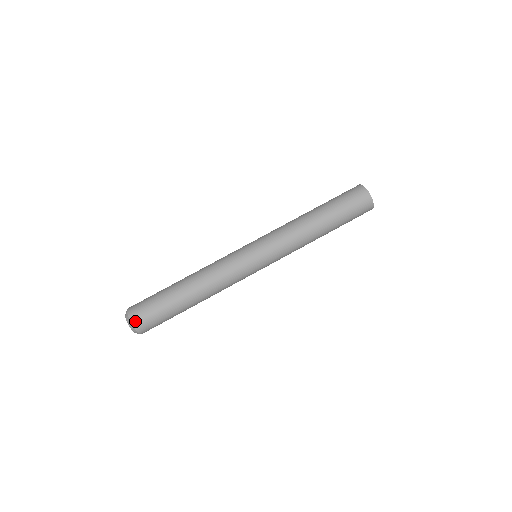
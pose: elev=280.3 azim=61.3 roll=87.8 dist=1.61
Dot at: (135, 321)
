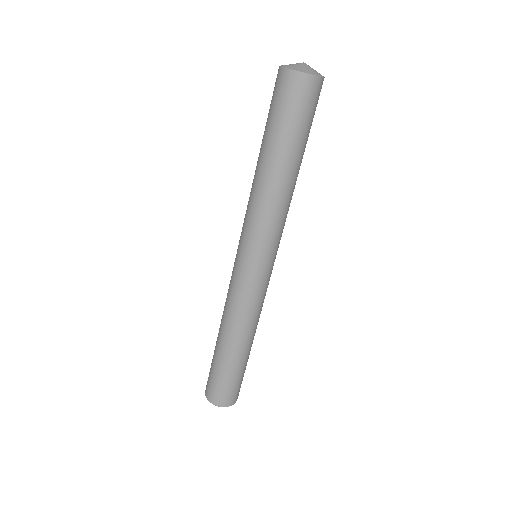
Dot at: (213, 400)
